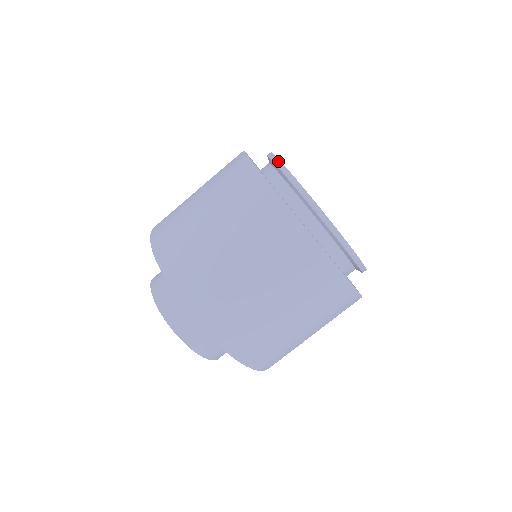
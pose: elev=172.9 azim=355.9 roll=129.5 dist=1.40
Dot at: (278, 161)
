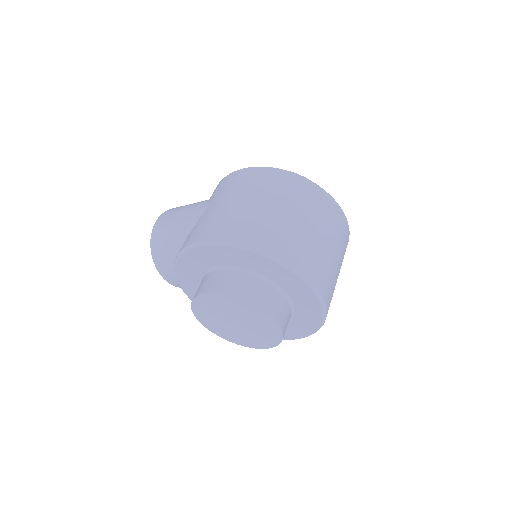
Dot at: occluded
